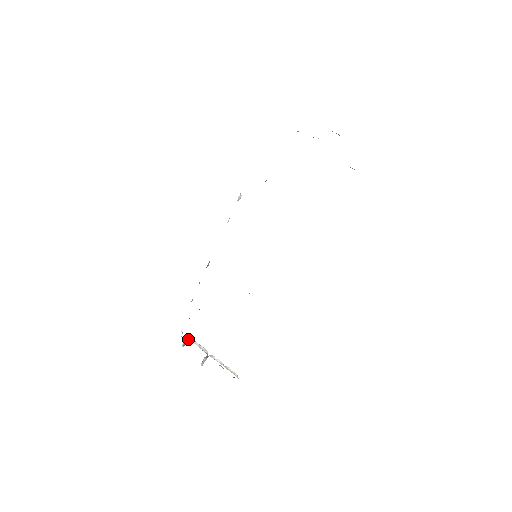
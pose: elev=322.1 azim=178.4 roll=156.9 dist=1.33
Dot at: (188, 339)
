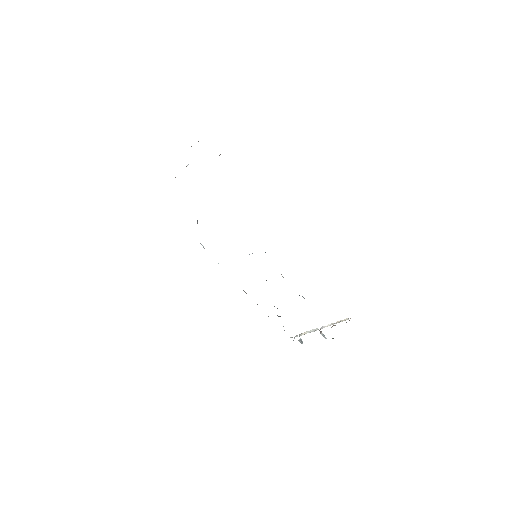
Dot at: (299, 336)
